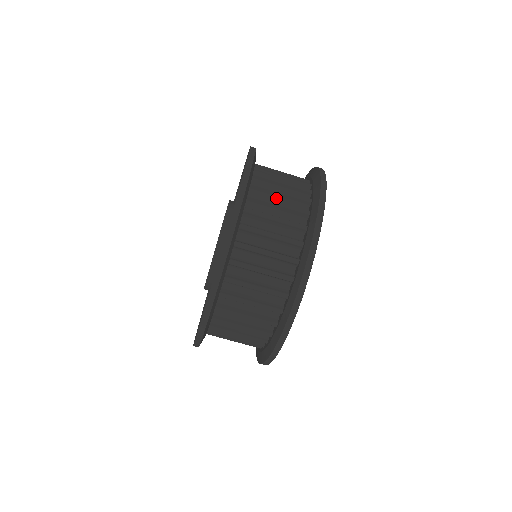
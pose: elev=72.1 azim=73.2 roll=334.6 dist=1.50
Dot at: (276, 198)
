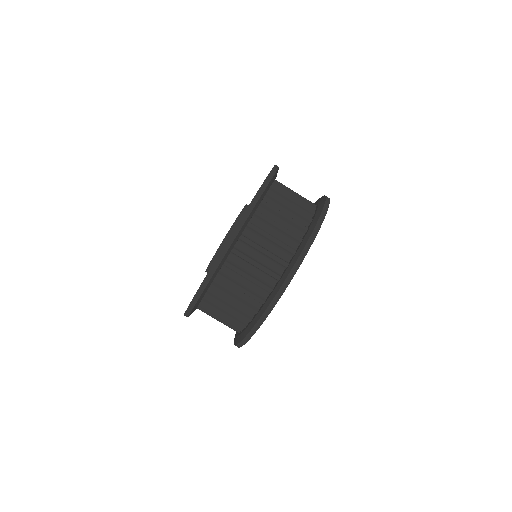
Dot at: occluded
